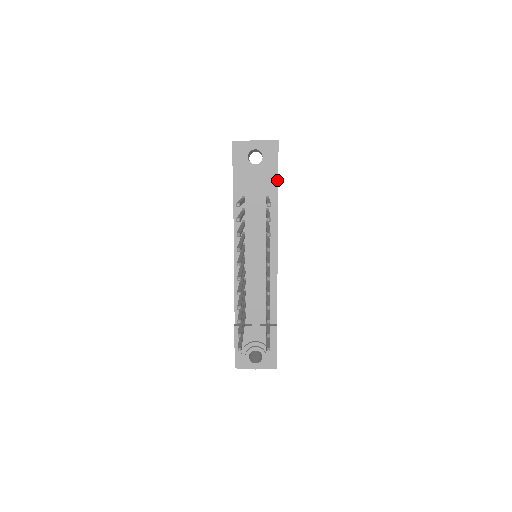
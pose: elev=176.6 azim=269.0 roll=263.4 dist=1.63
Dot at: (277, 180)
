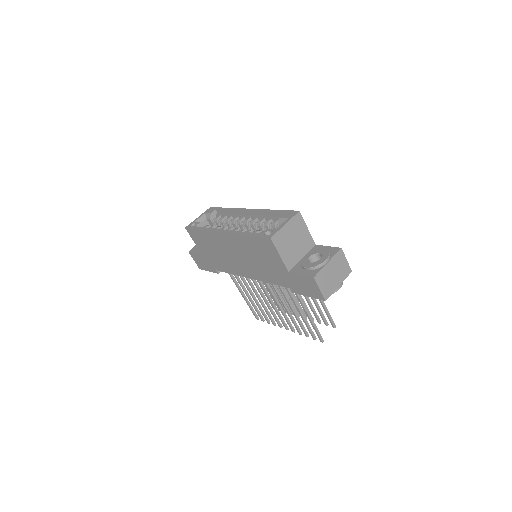
Dot at: occluded
